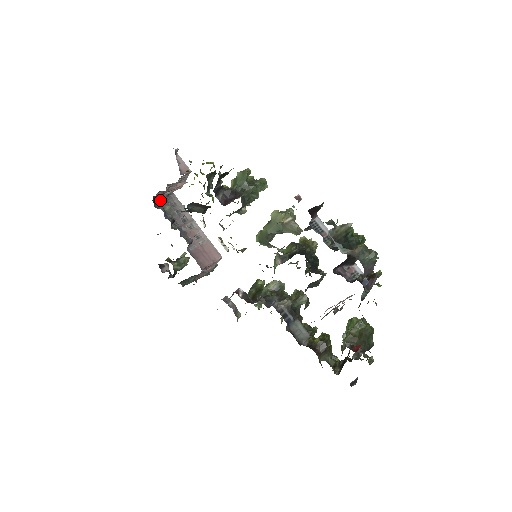
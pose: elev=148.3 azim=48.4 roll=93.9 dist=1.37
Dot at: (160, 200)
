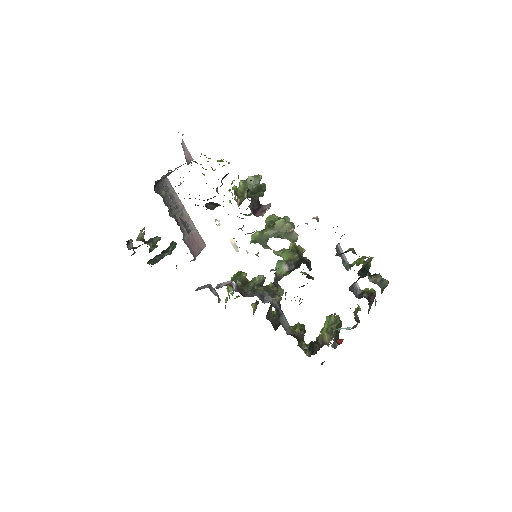
Dot at: (157, 184)
